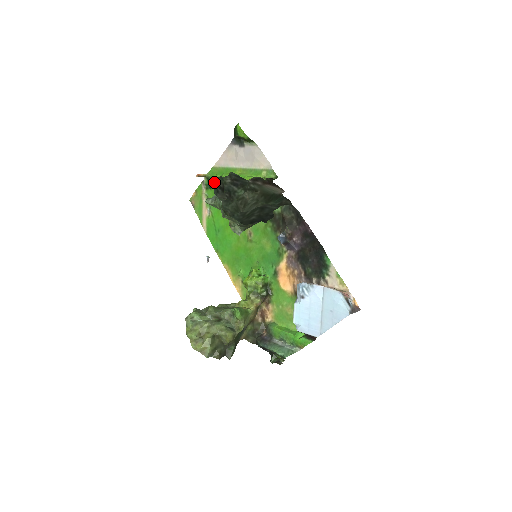
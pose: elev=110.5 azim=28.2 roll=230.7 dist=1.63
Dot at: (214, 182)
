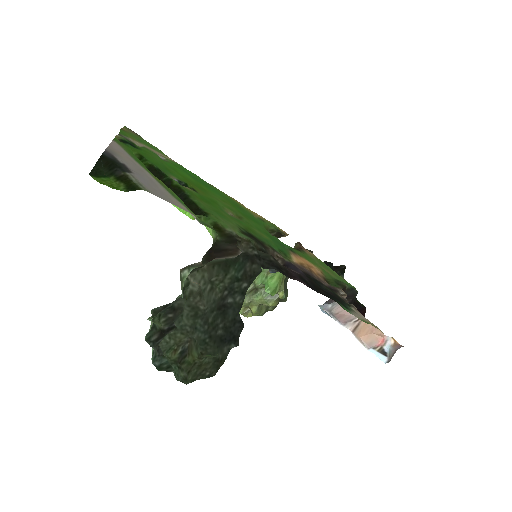
Dot at: (135, 150)
